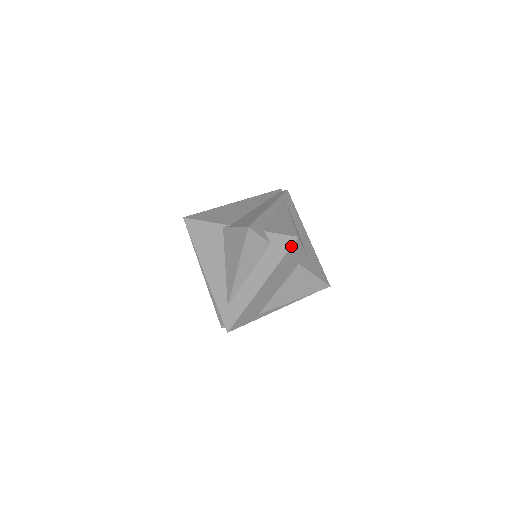
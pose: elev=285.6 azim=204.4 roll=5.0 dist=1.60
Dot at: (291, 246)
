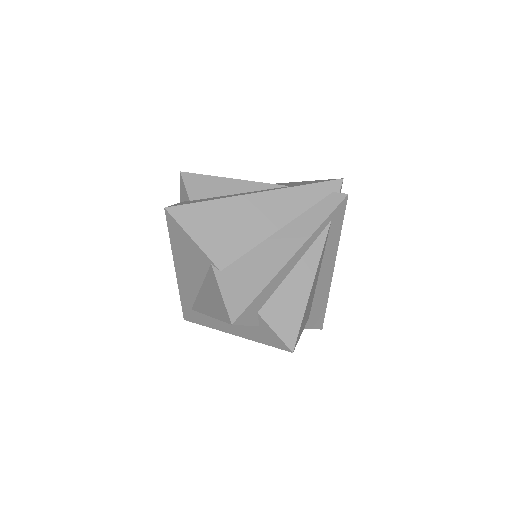
Dot at: occluded
